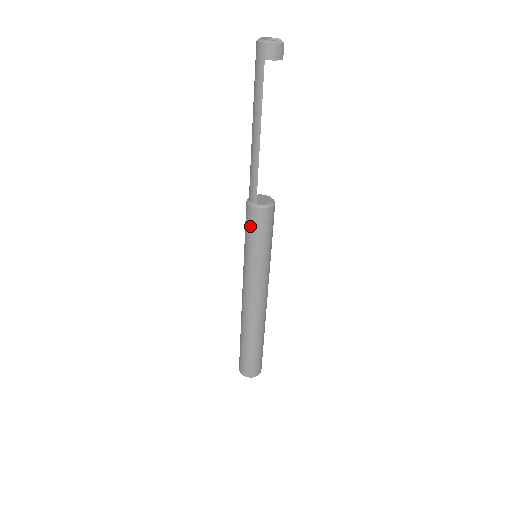
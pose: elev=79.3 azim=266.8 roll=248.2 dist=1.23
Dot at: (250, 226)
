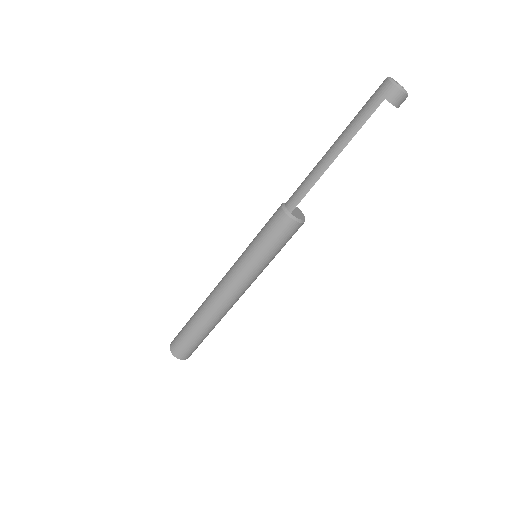
Dot at: (272, 228)
